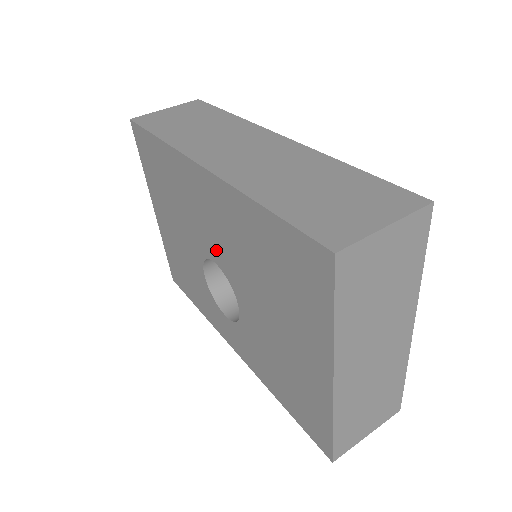
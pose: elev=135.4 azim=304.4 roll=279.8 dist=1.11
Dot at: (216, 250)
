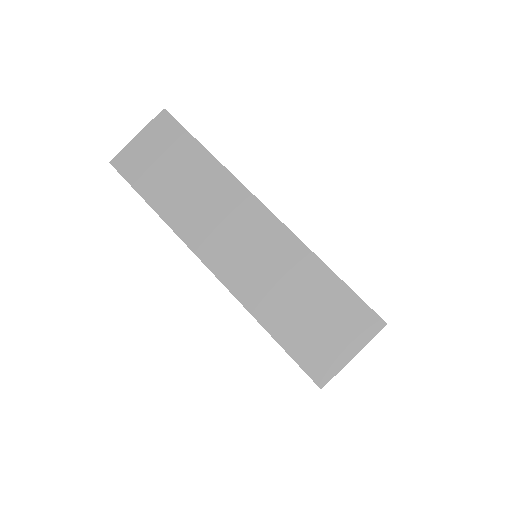
Dot at: occluded
